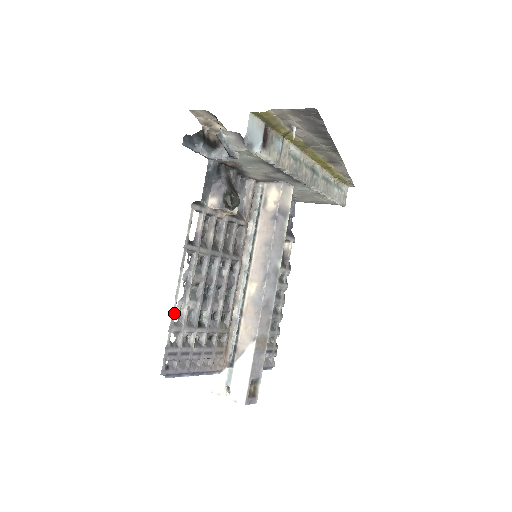
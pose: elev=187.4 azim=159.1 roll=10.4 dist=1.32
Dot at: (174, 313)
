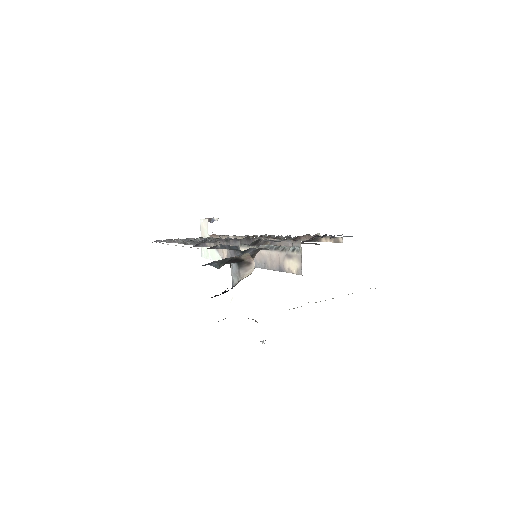
Dot at: (167, 244)
